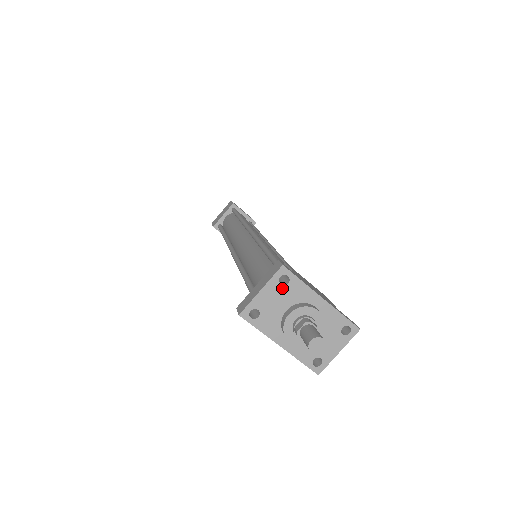
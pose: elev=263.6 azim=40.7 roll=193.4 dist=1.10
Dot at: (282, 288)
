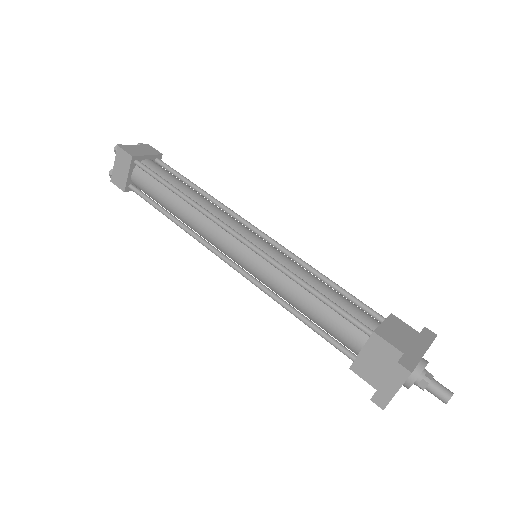
Dot at: occluded
